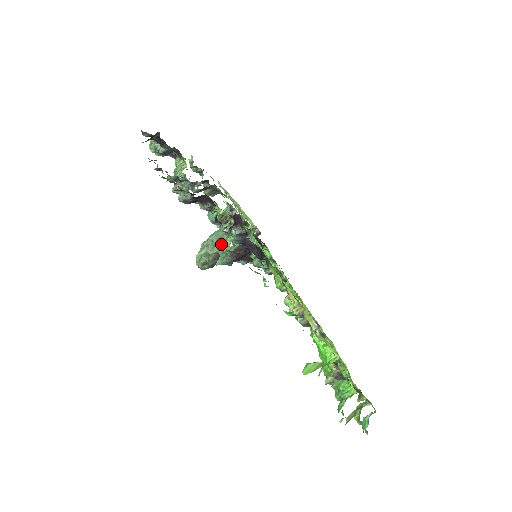
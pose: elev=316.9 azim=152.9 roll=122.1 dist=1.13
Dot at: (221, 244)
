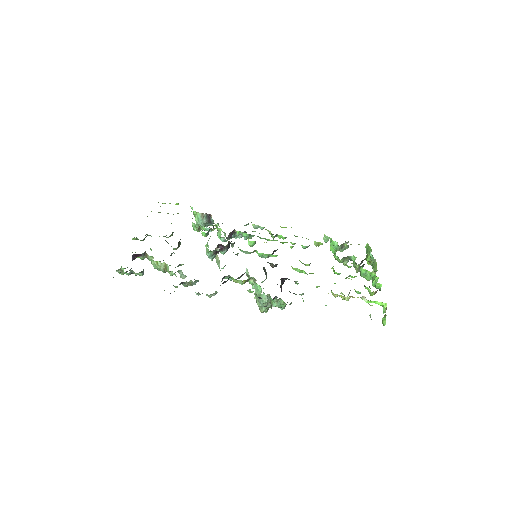
Dot at: (276, 304)
